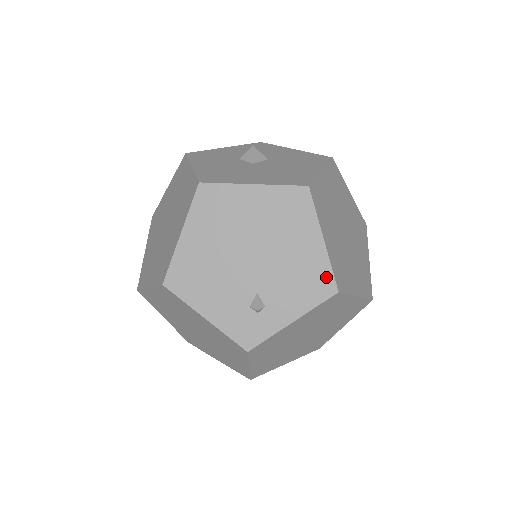
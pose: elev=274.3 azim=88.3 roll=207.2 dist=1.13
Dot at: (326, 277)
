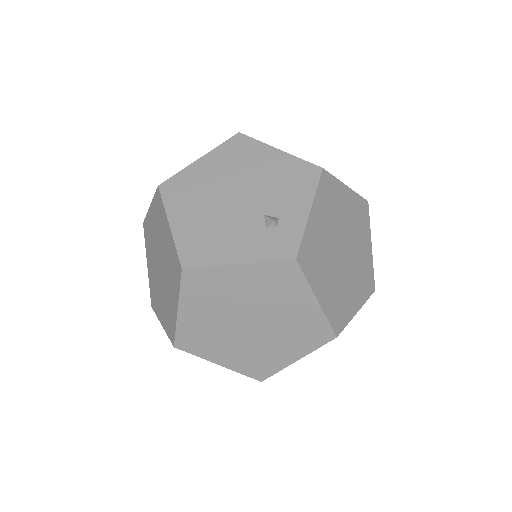
Dot at: (304, 167)
